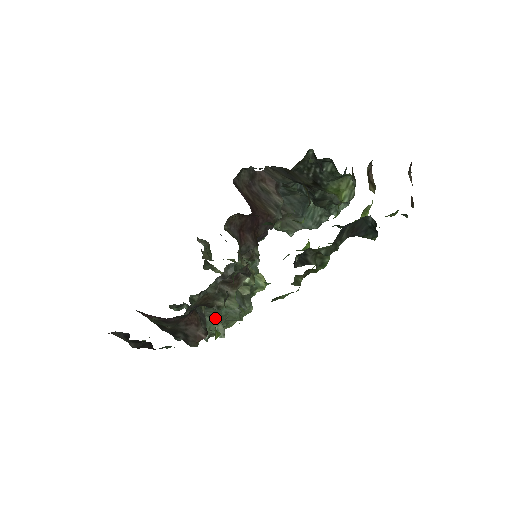
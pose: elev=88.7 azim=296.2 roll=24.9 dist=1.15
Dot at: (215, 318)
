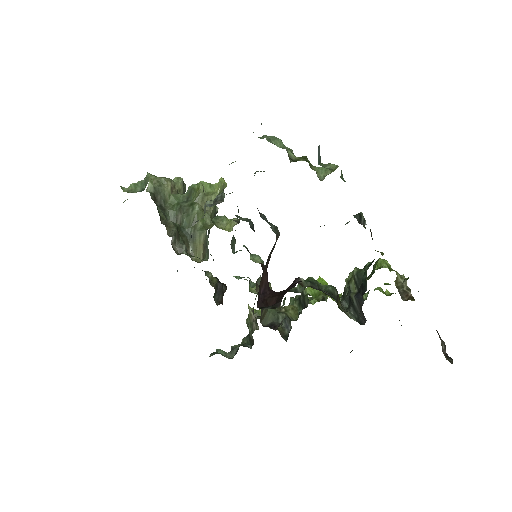
Dot at: occluded
